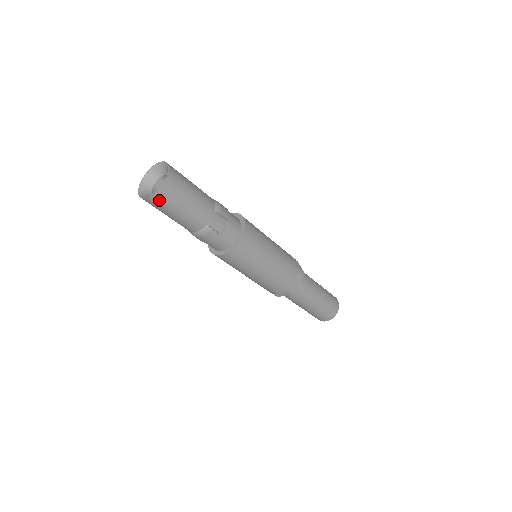
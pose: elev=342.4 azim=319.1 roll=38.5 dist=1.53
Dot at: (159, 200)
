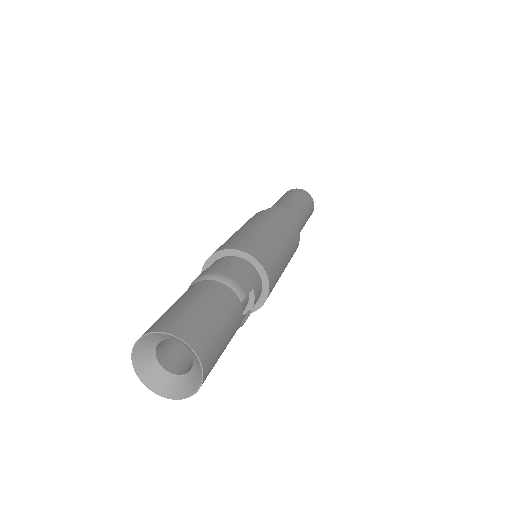
Dot at: occluded
